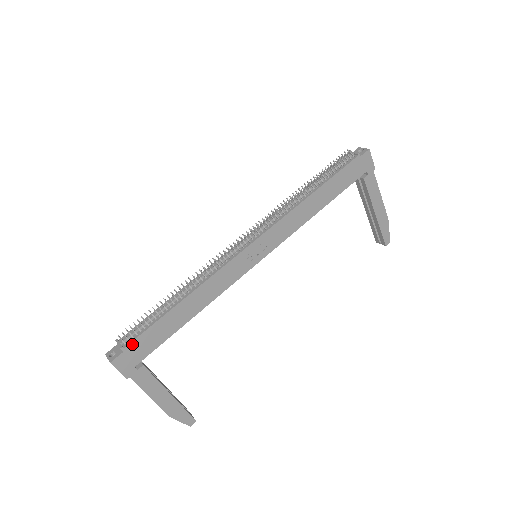
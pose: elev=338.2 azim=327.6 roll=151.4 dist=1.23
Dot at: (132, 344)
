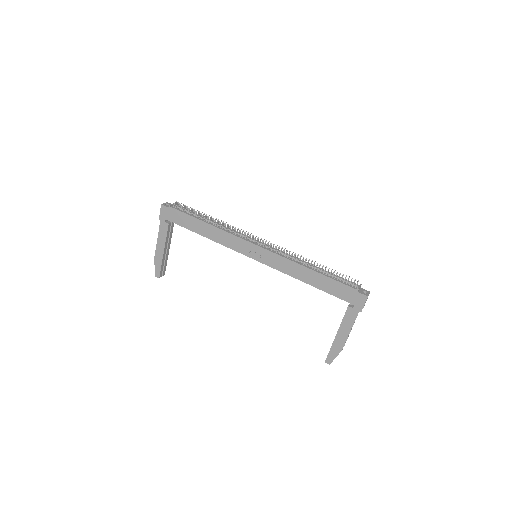
Dot at: (174, 210)
